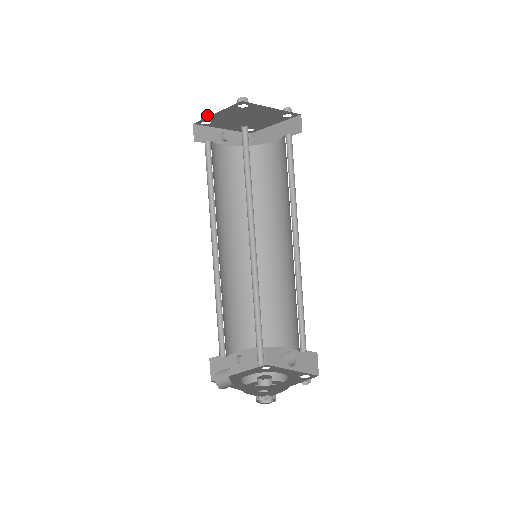
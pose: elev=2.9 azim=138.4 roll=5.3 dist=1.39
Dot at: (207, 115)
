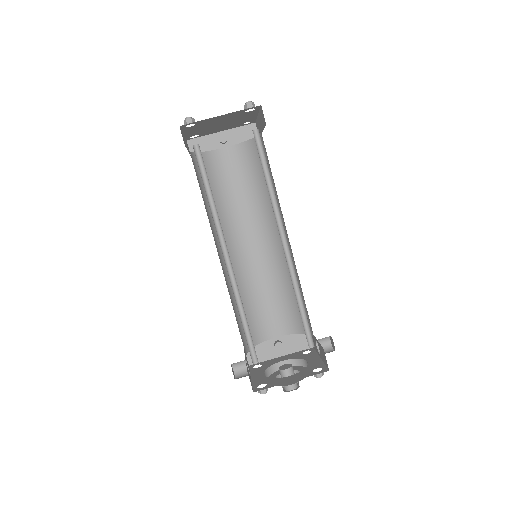
Dot at: occluded
